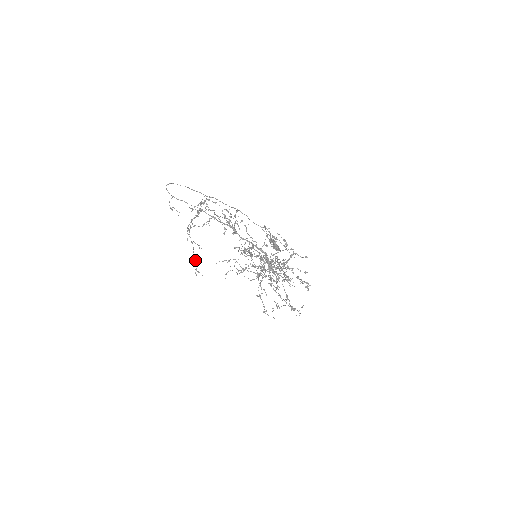
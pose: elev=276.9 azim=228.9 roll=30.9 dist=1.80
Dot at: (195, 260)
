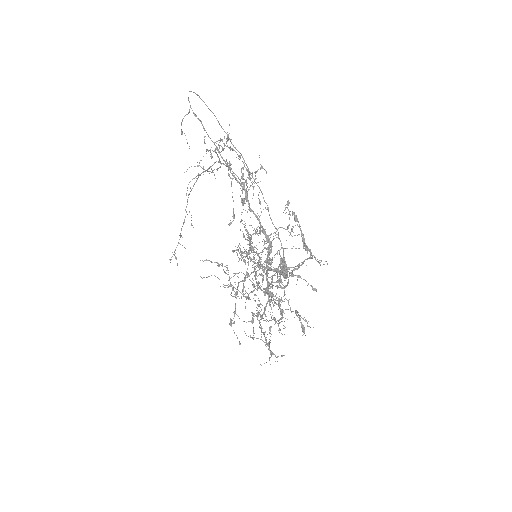
Dot at: occluded
